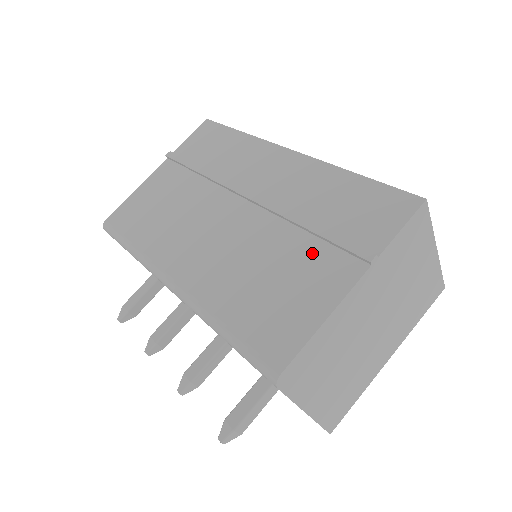
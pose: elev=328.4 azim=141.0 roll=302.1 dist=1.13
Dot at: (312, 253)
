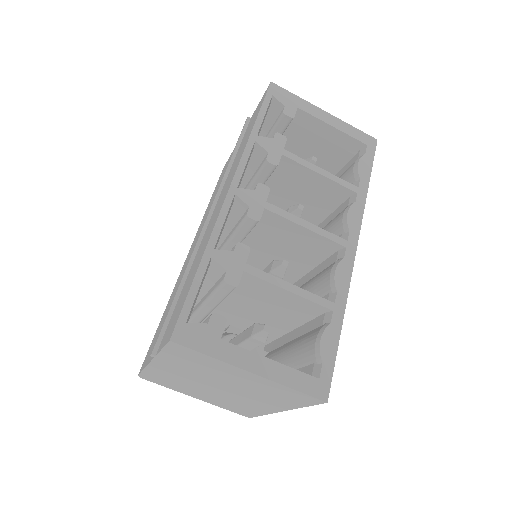
Dot at: occluded
